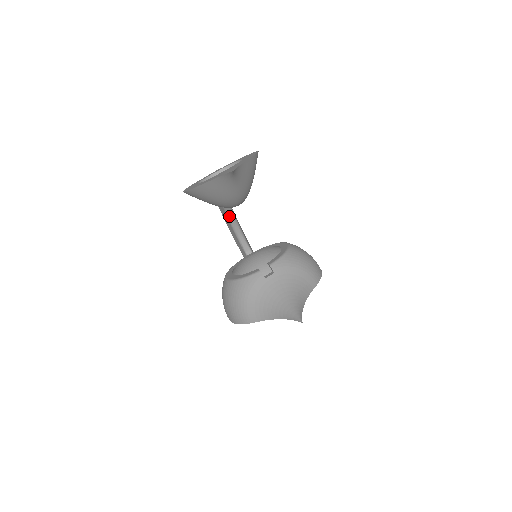
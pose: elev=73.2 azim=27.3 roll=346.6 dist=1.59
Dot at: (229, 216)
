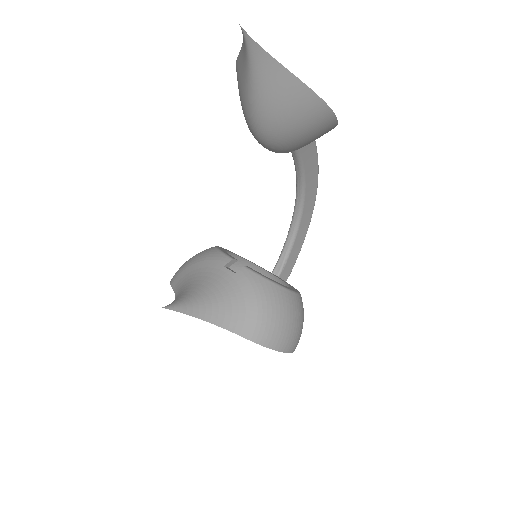
Dot at: (295, 214)
